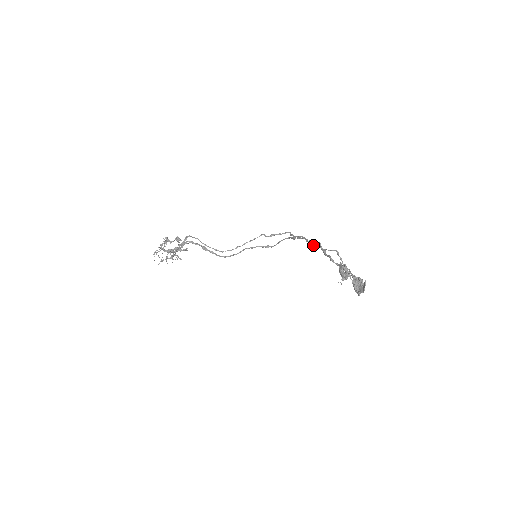
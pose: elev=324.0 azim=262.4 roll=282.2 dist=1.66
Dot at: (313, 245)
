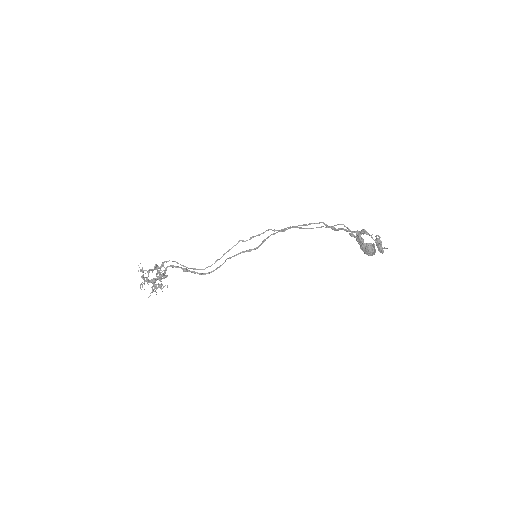
Dot at: (311, 228)
